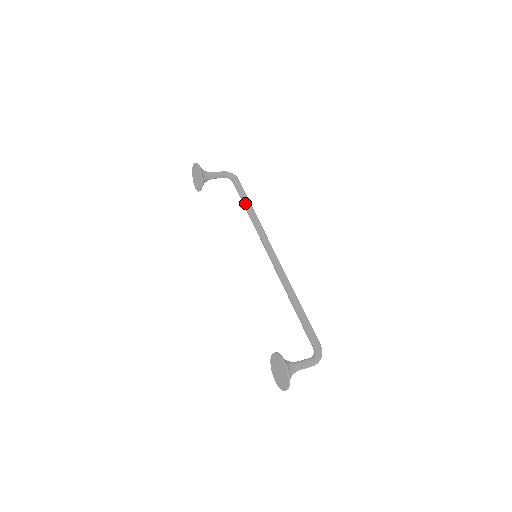
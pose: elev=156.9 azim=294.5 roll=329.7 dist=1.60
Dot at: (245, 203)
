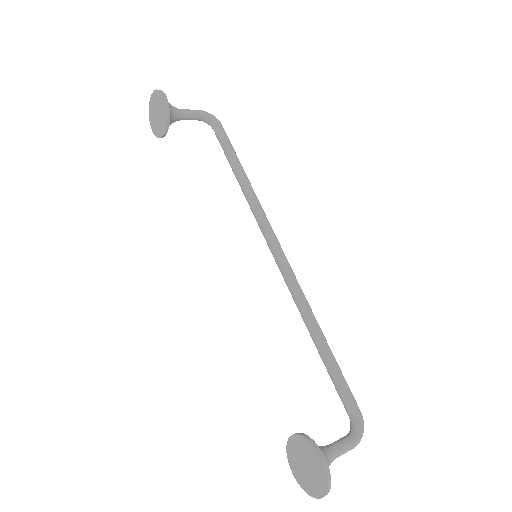
Dot at: (235, 166)
